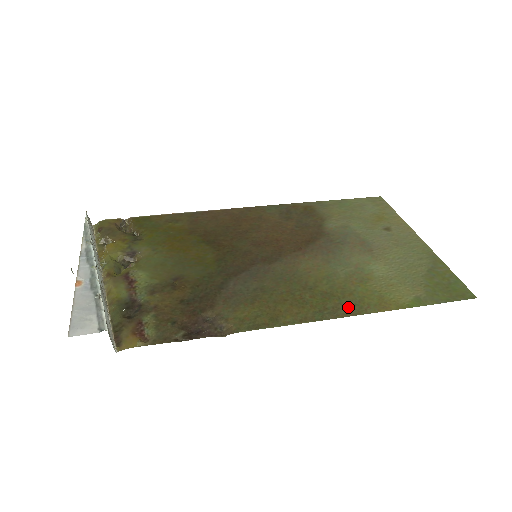
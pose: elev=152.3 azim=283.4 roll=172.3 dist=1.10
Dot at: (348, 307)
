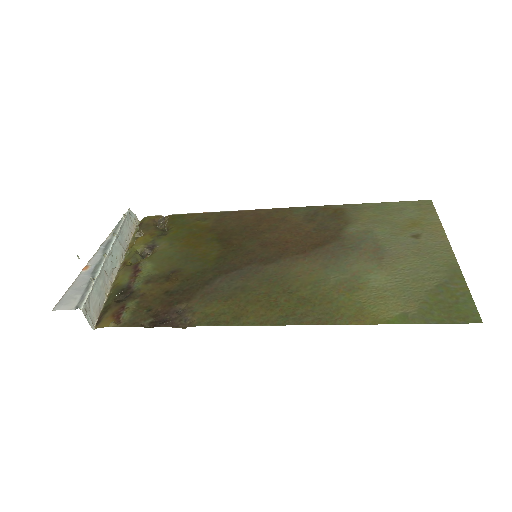
Dot at: (318, 315)
